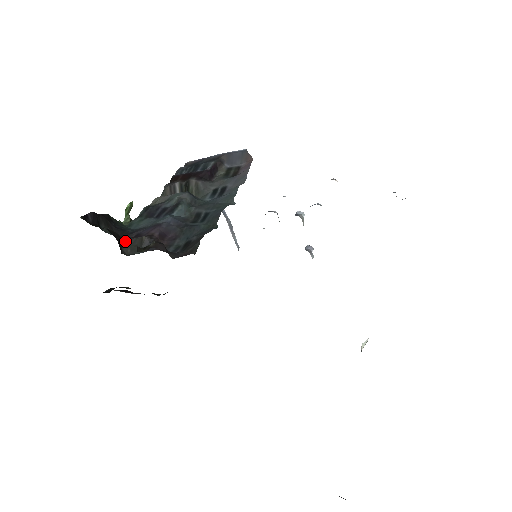
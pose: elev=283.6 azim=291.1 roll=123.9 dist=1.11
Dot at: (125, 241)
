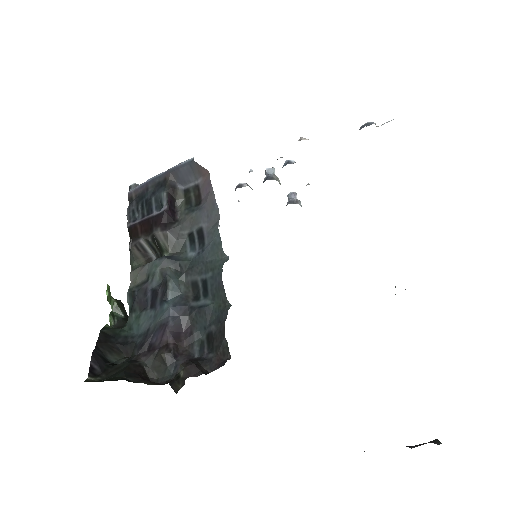
Dot at: (144, 364)
